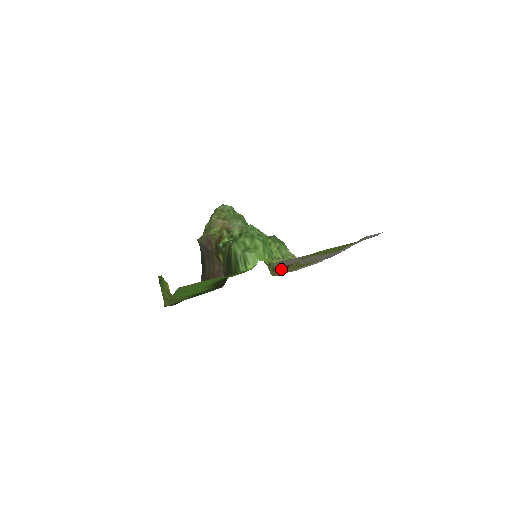
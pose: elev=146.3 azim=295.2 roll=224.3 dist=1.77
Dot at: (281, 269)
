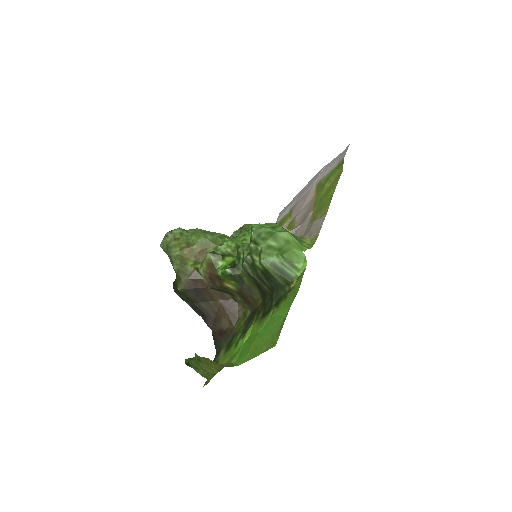
Dot at: occluded
